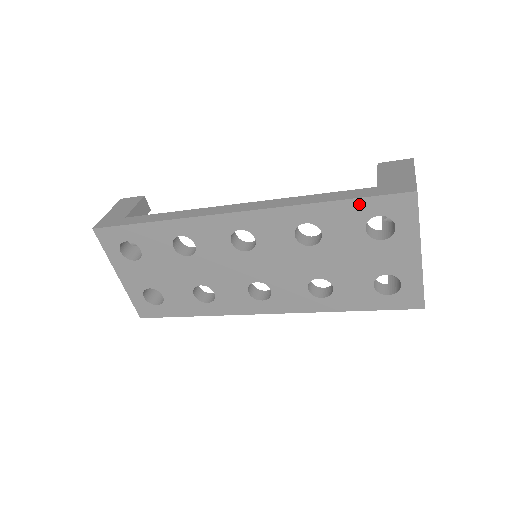
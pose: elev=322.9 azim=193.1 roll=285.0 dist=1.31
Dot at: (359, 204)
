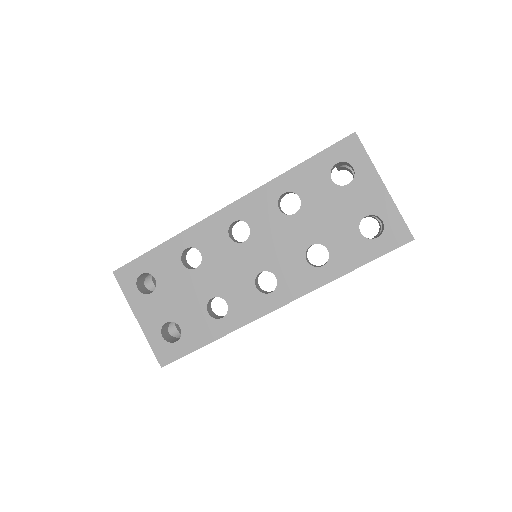
Dot at: (318, 160)
